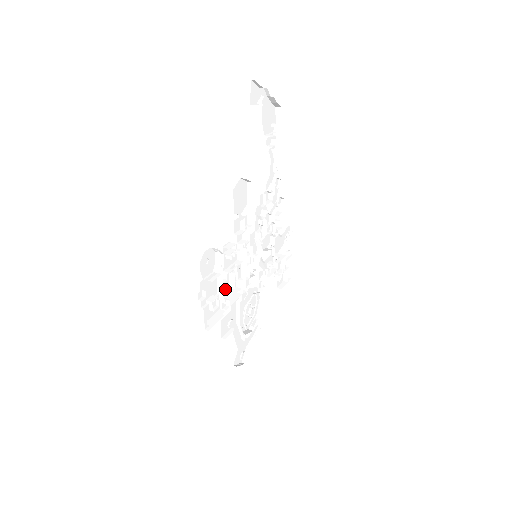
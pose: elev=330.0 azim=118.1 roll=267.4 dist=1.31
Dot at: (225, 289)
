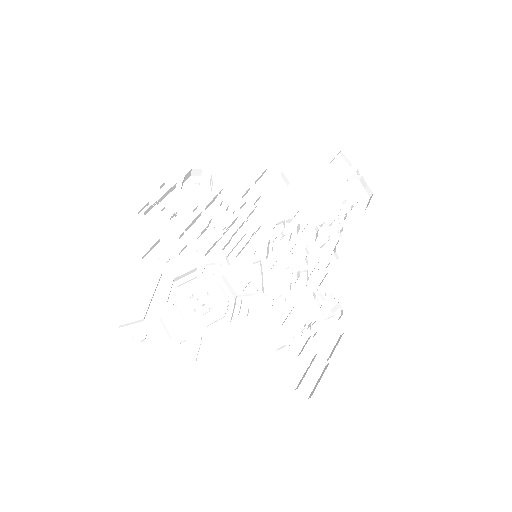
Dot at: (193, 230)
